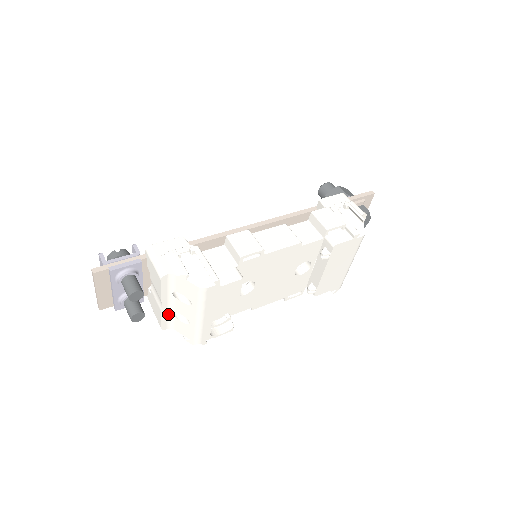
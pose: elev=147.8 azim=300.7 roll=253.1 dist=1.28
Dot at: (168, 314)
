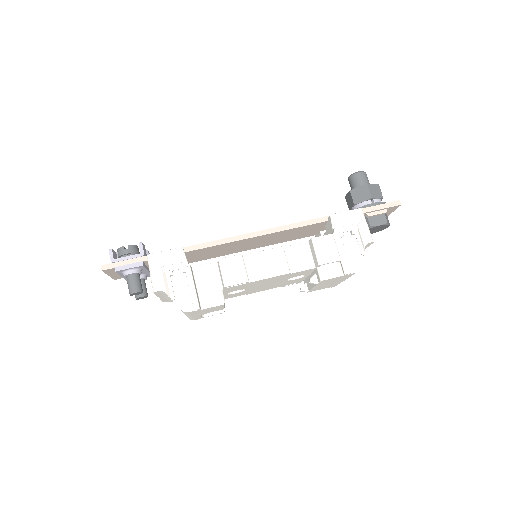
Dot at: (167, 298)
